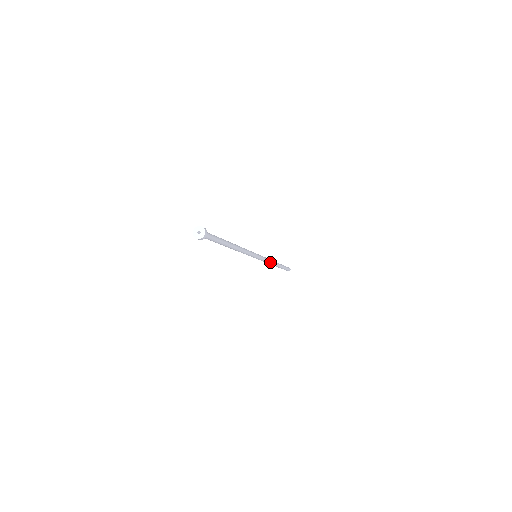
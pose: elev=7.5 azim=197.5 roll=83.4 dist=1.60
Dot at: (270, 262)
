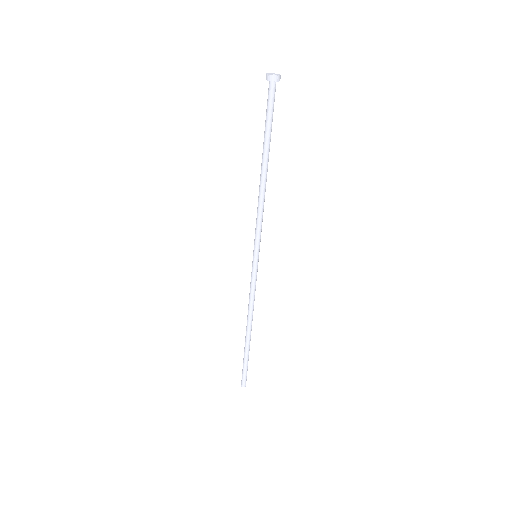
Dot at: (253, 305)
